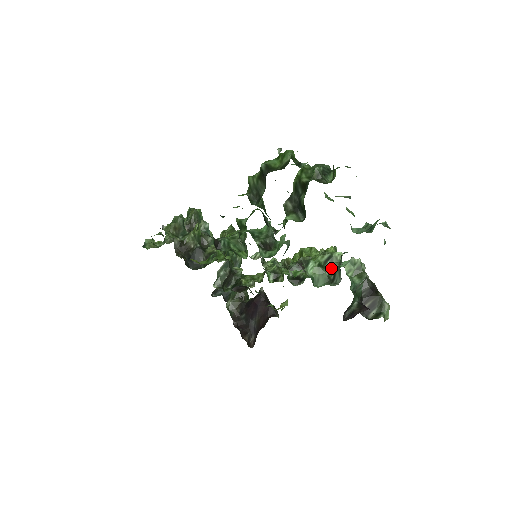
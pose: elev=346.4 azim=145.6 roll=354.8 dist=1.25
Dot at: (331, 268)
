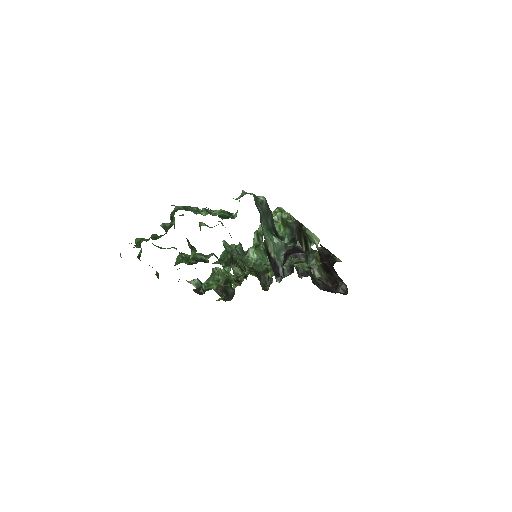
Dot at: (262, 242)
